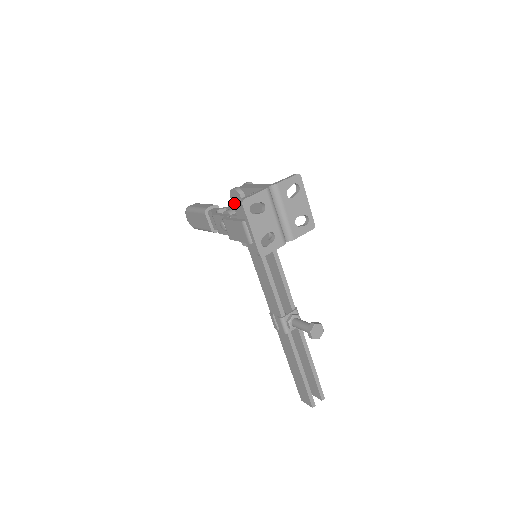
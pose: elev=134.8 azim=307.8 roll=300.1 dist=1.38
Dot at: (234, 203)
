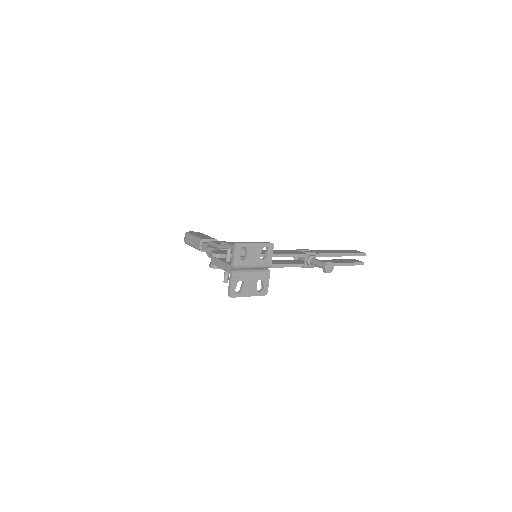
Dot at: occluded
